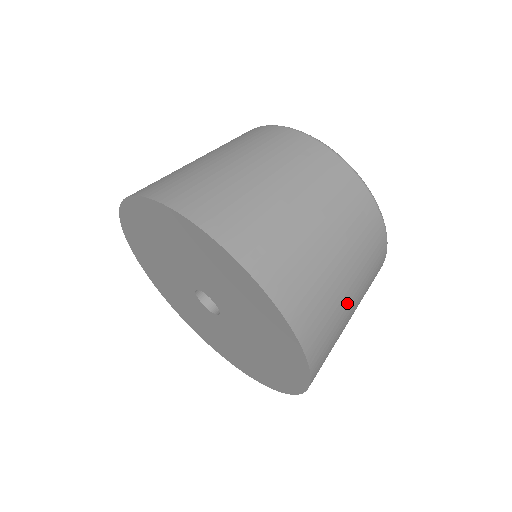
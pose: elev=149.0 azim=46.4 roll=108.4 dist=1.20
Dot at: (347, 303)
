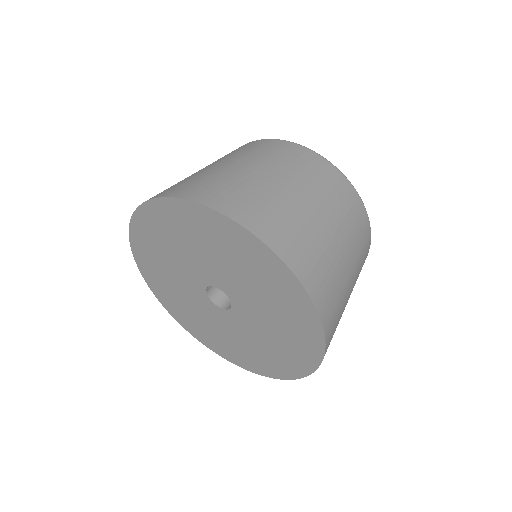
Dot at: (348, 294)
